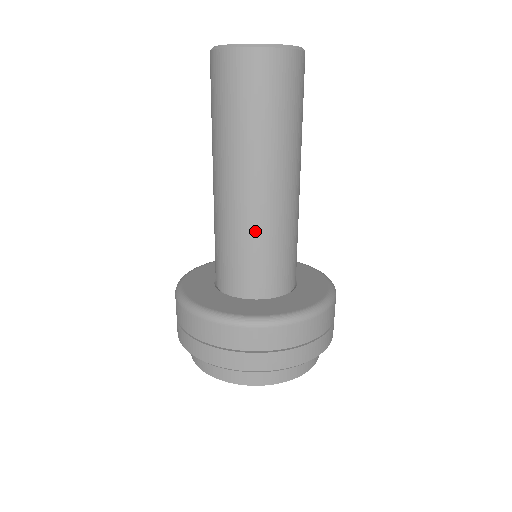
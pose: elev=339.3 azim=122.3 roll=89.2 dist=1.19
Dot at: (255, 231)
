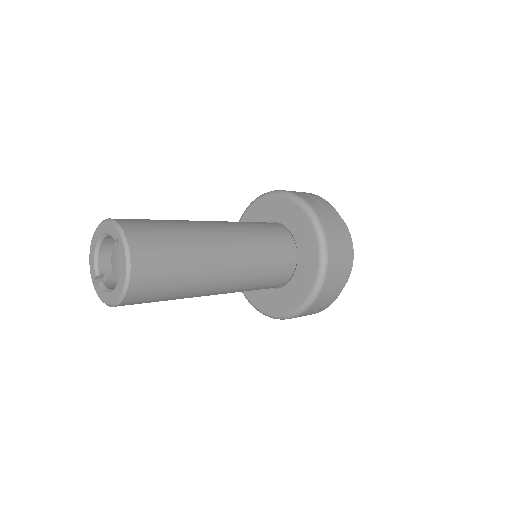
Dot at: occluded
